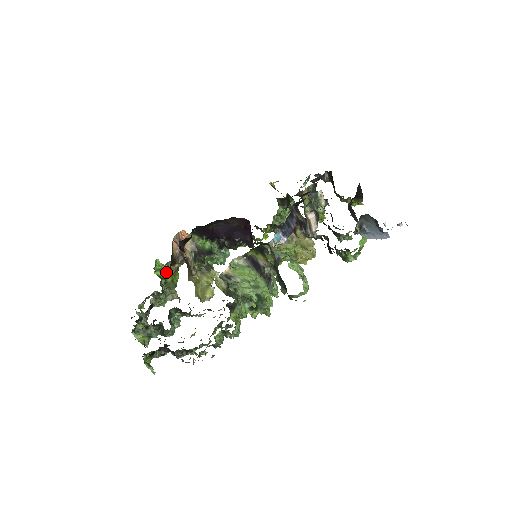
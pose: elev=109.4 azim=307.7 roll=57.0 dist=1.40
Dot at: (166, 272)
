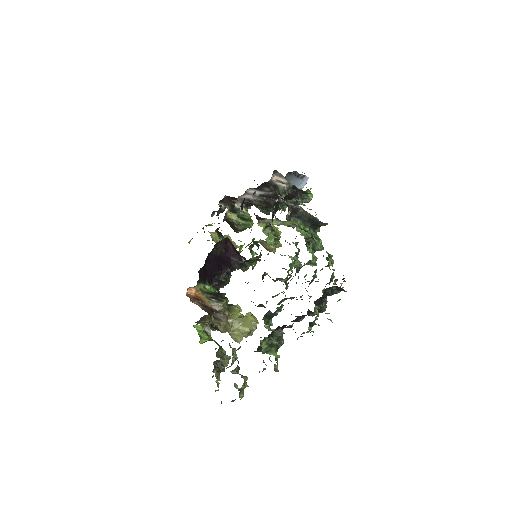
Dot at: (206, 337)
